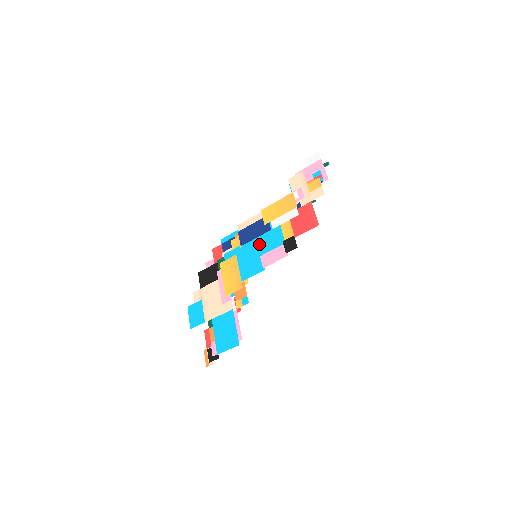
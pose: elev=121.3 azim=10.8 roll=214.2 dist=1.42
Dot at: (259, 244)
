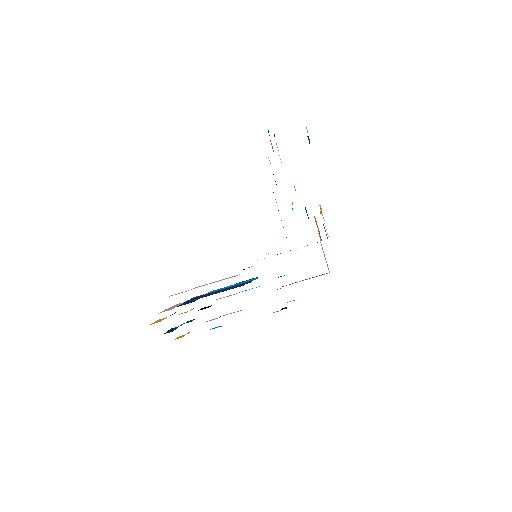
Dot at: occluded
